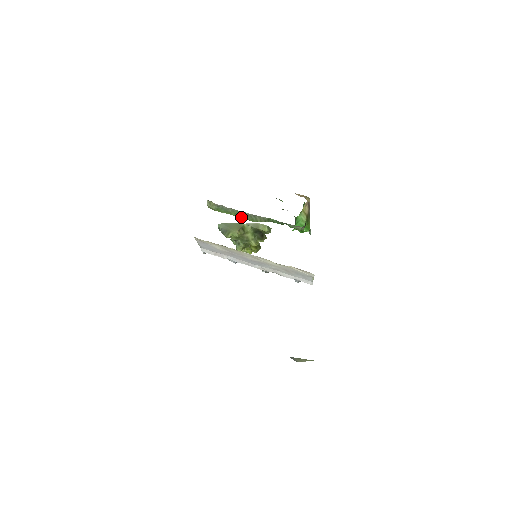
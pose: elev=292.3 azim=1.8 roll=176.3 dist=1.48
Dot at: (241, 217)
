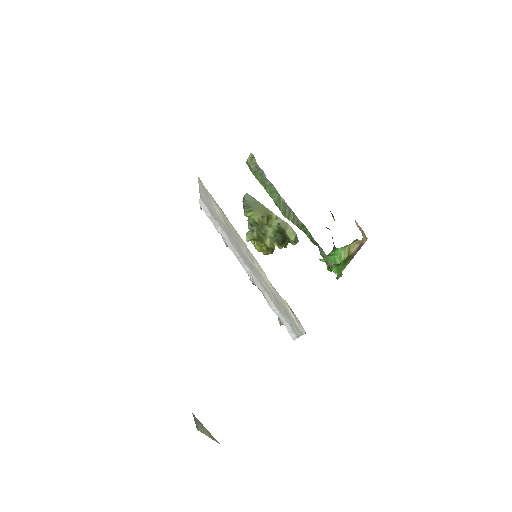
Dot at: (274, 200)
